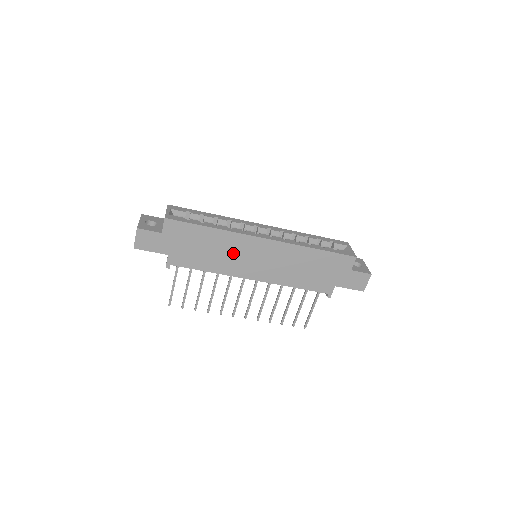
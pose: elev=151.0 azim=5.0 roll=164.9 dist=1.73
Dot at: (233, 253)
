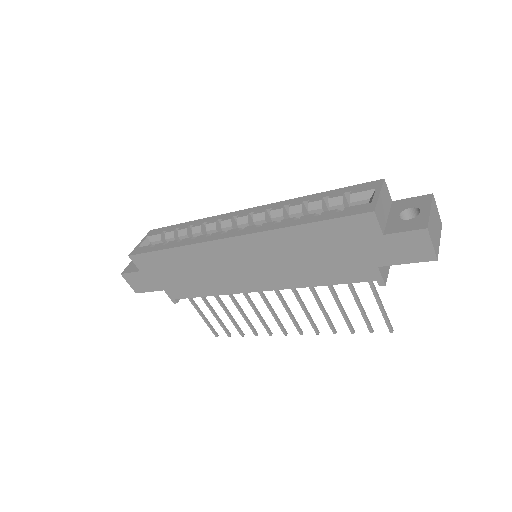
Dot at: (214, 268)
